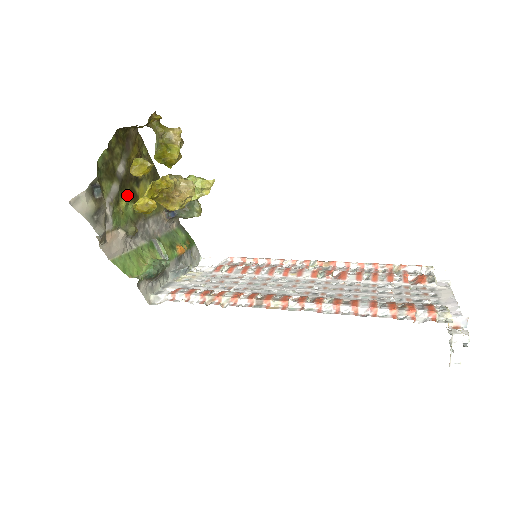
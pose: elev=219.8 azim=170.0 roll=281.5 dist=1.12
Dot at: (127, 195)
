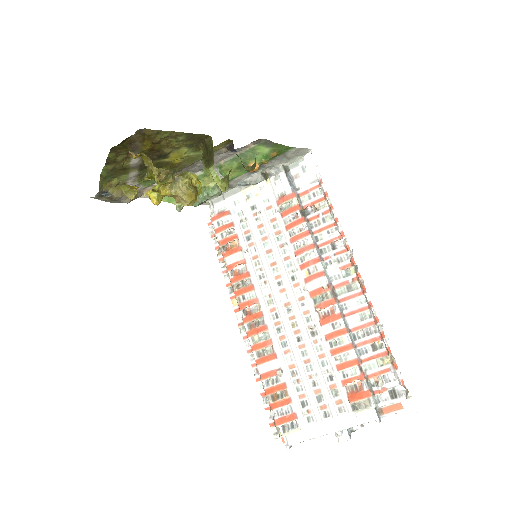
Dot at: occluded
